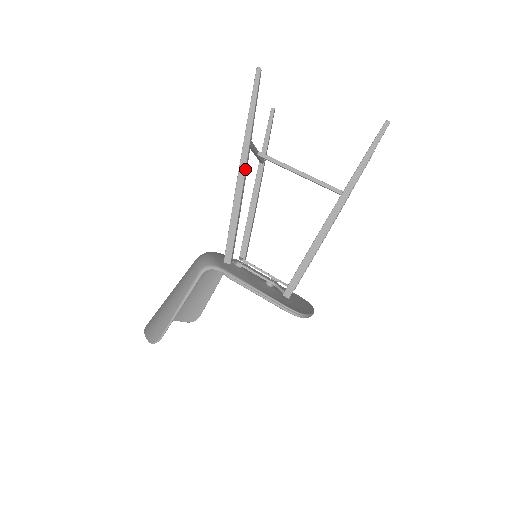
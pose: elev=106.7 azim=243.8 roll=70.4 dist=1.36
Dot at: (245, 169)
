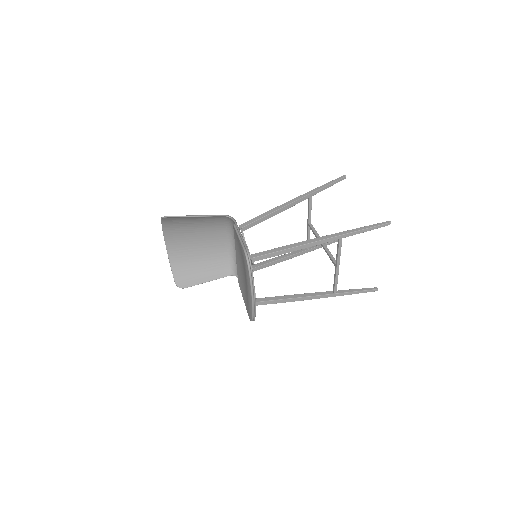
Dot at: (296, 200)
